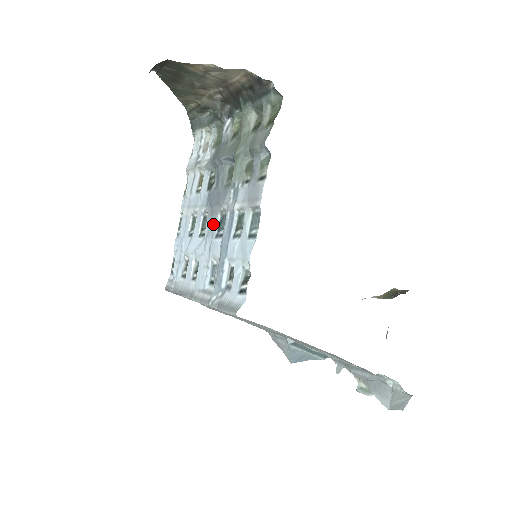
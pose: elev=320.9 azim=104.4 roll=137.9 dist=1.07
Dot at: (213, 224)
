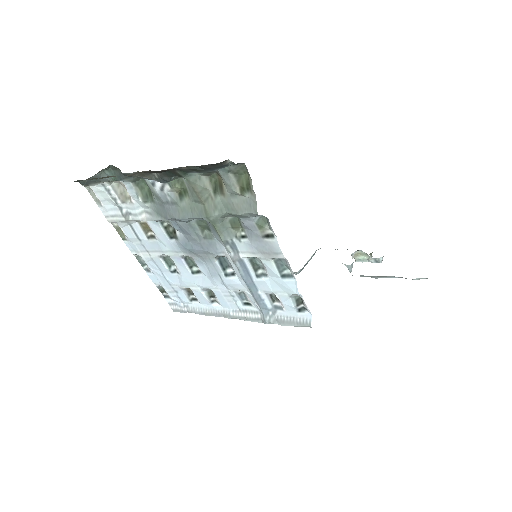
Dot at: (212, 267)
